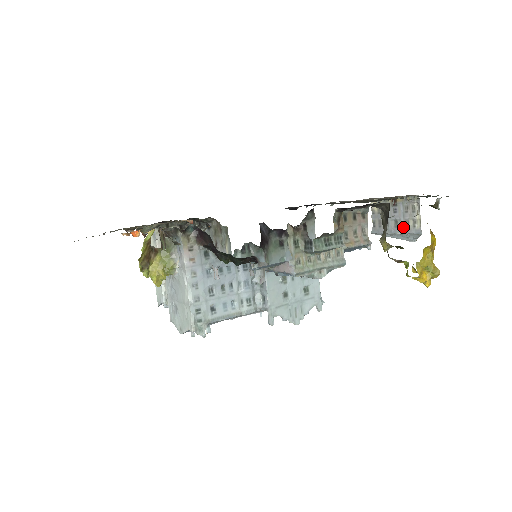
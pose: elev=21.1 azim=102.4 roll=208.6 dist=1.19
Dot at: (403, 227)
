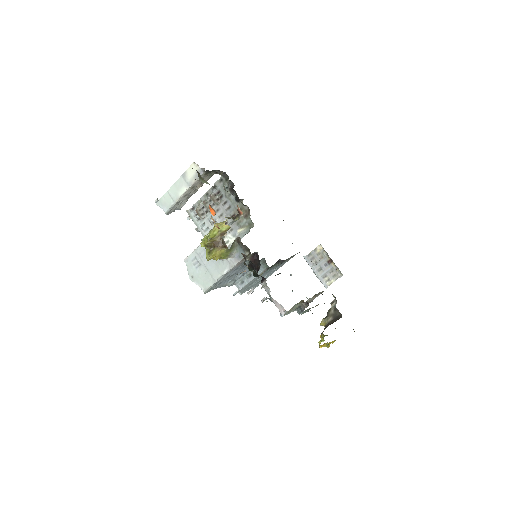
Dot at: (321, 275)
